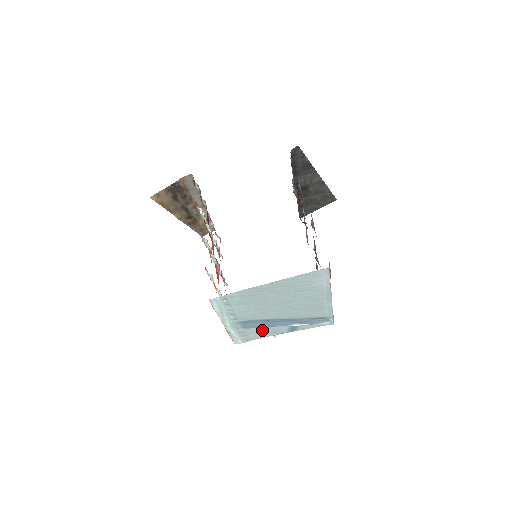
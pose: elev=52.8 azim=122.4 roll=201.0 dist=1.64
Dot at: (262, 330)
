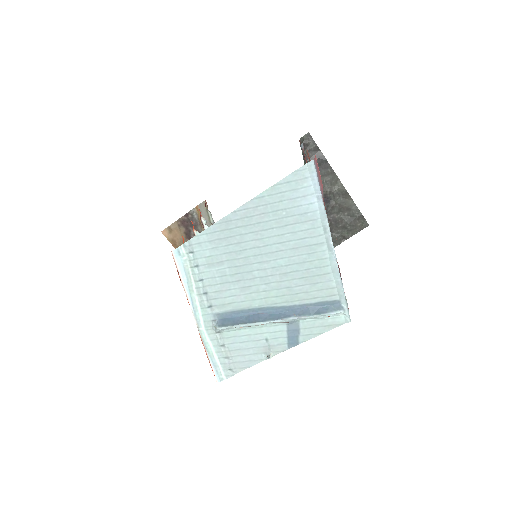
Dot at: (250, 341)
